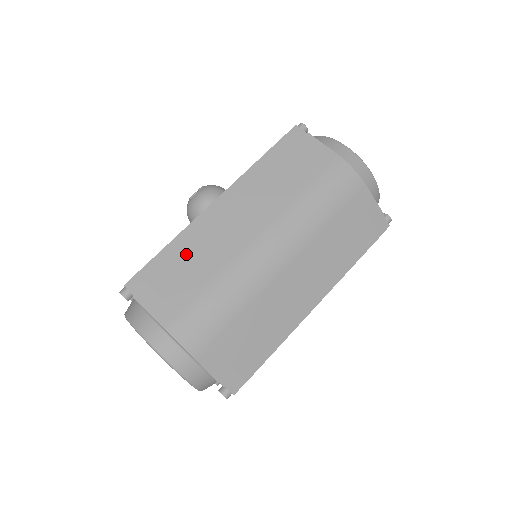
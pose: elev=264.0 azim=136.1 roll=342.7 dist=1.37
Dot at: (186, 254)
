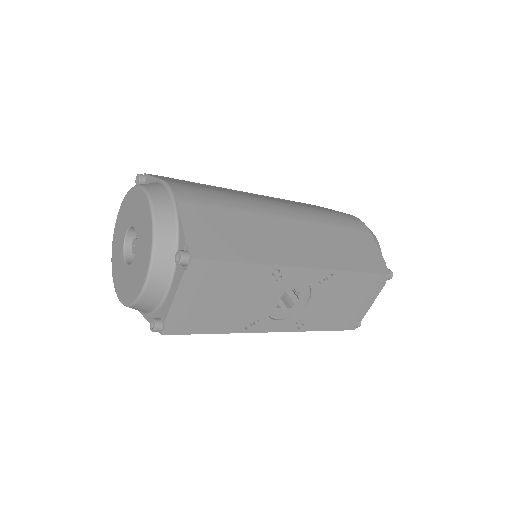
Dot at: occluded
